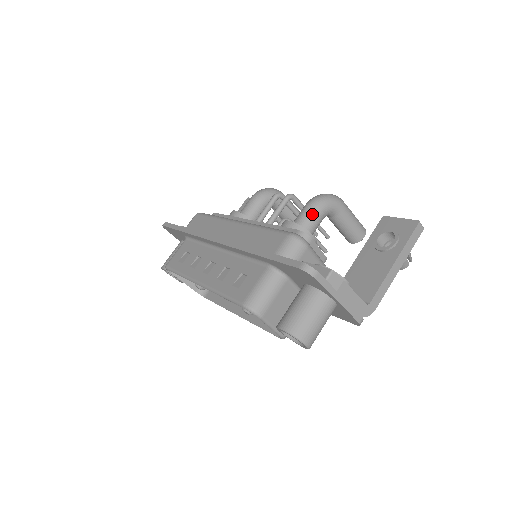
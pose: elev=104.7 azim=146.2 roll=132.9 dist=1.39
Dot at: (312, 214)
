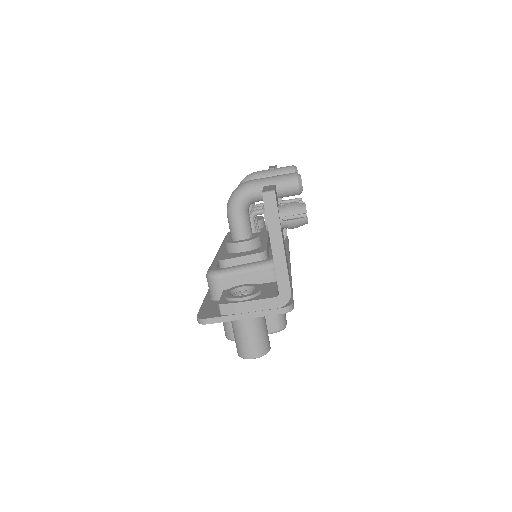
Dot at: (231, 223)
